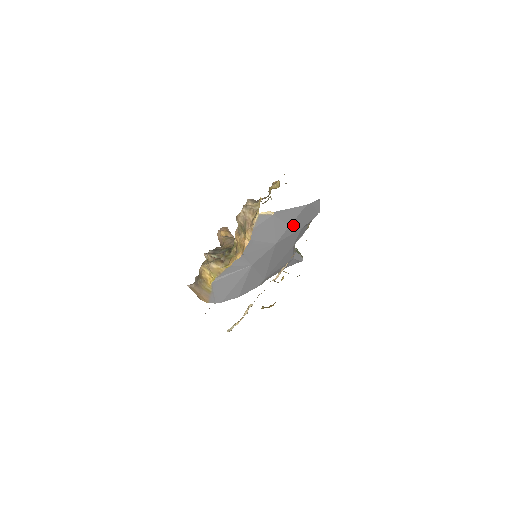
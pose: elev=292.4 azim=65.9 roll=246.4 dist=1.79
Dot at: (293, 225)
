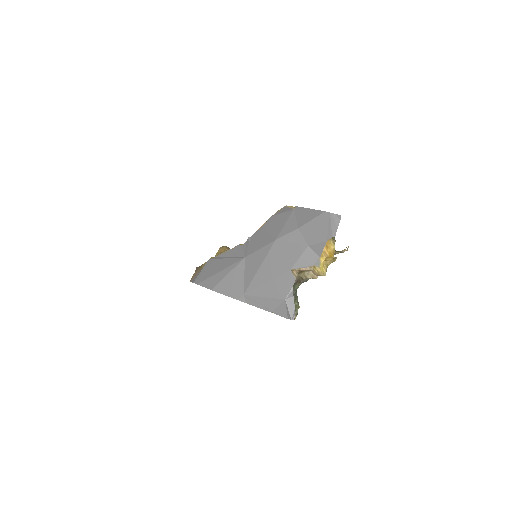
Dot at: (302, 231)
